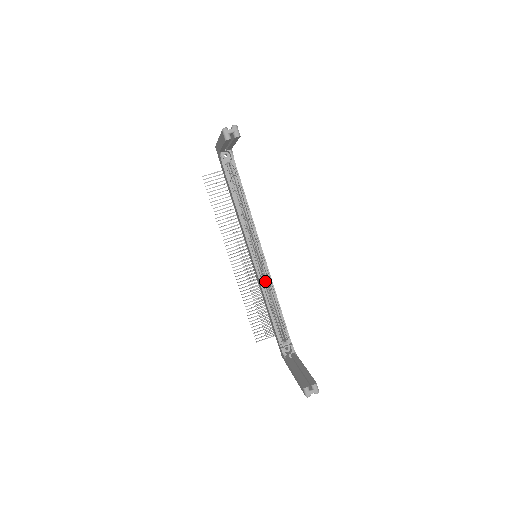
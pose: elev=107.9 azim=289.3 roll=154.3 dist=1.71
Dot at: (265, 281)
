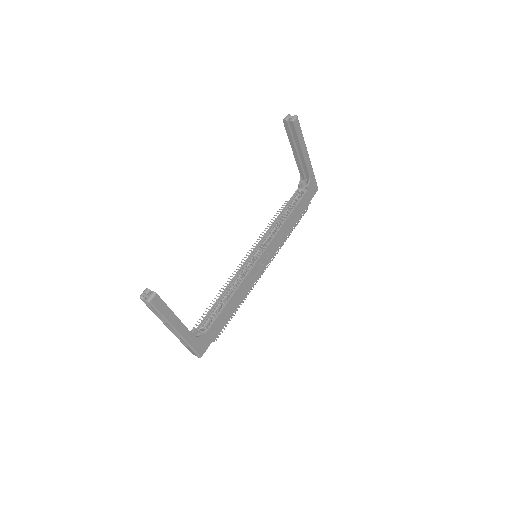
Dot at: occluded
